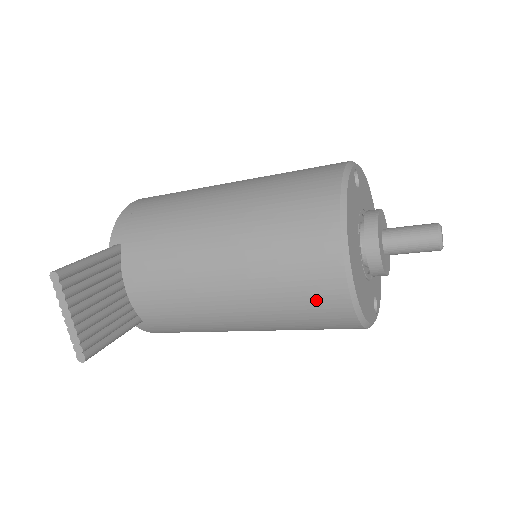
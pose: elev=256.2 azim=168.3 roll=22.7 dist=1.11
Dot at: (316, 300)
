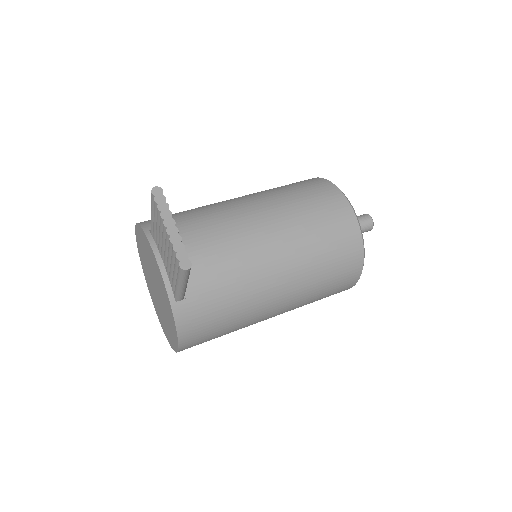
Dot at: (338, 231)
